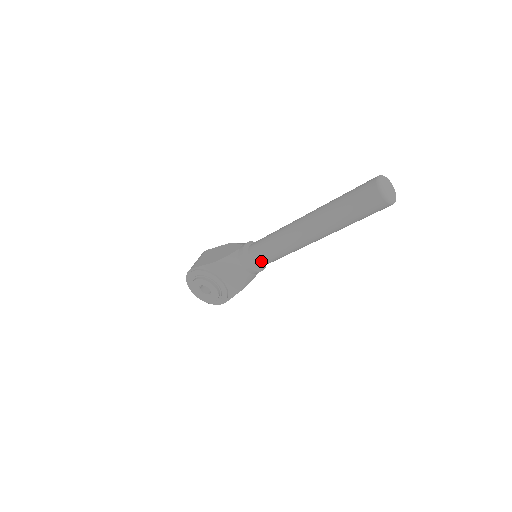
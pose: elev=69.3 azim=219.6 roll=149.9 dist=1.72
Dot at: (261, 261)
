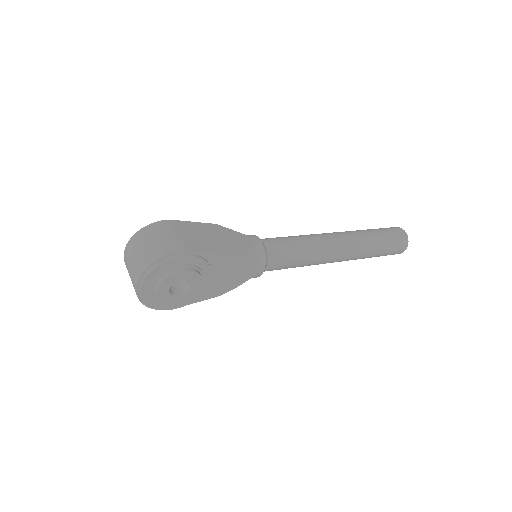
Dot at: (276, 267)
